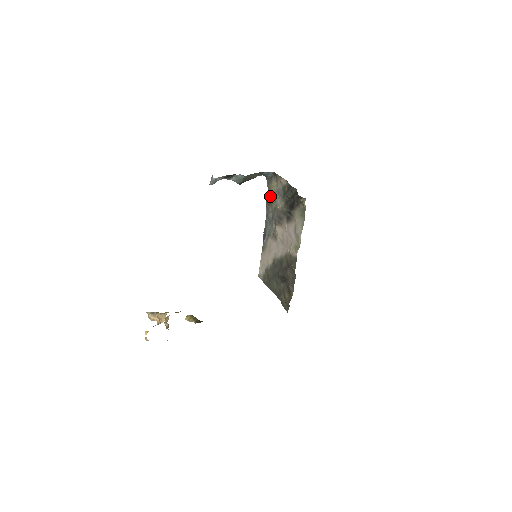
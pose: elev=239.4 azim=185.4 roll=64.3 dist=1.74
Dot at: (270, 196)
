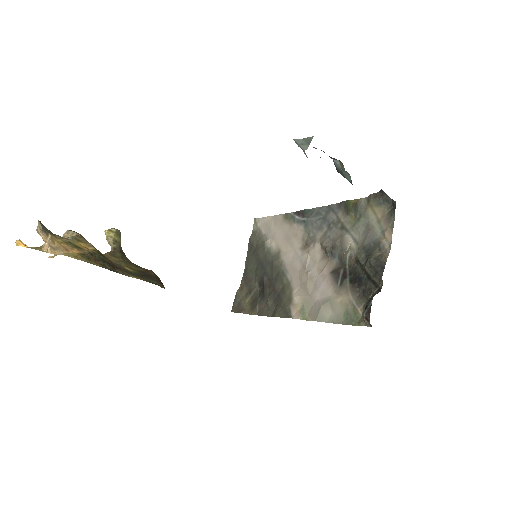
Dot at: (357, 208)
